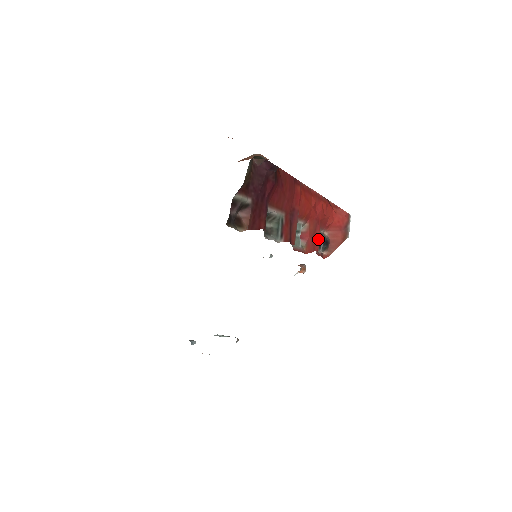
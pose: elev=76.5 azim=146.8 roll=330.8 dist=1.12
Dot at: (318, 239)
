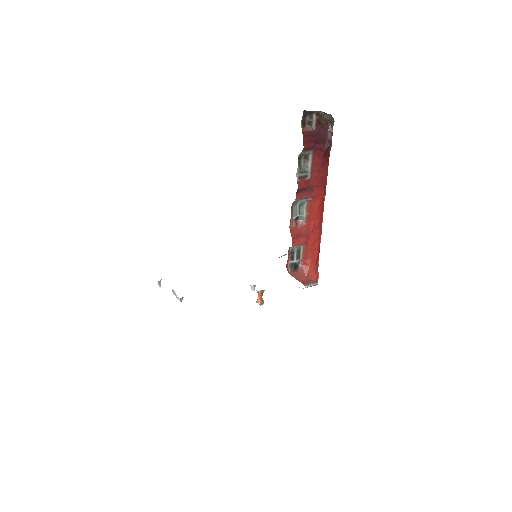
Dot at: (299, 242)
